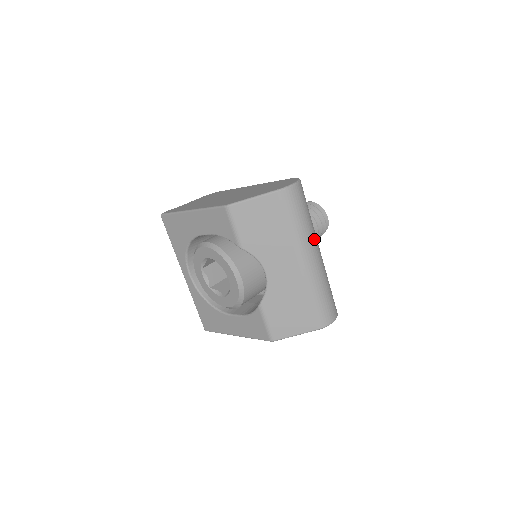
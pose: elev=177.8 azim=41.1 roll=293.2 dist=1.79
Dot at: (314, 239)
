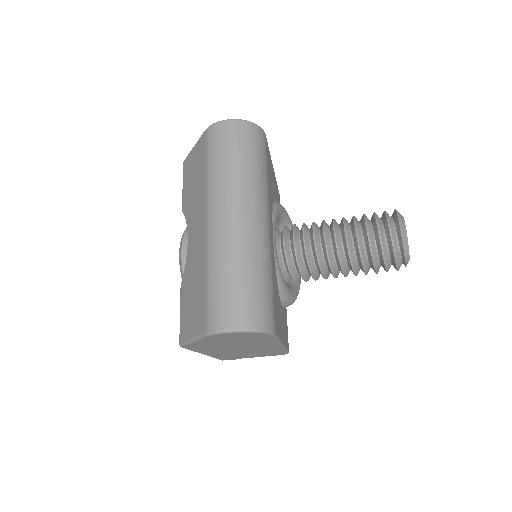
Dot at: (235, 194)
